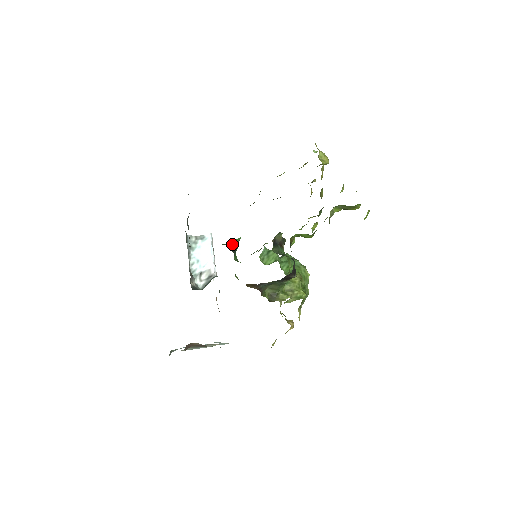
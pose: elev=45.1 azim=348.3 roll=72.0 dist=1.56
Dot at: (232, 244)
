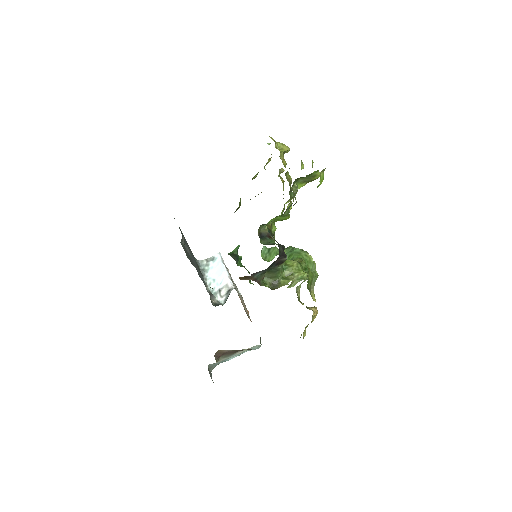
Dot at: (232, 253)
